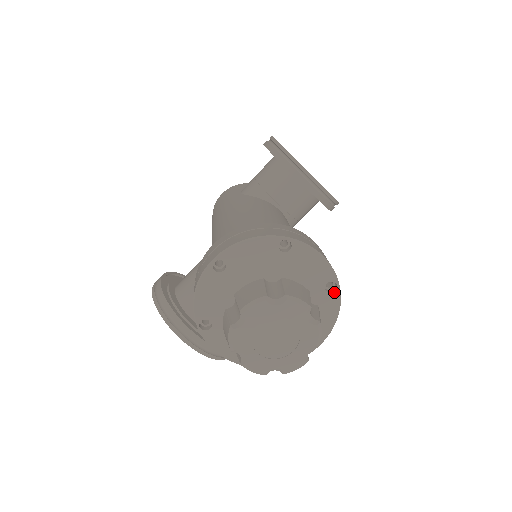
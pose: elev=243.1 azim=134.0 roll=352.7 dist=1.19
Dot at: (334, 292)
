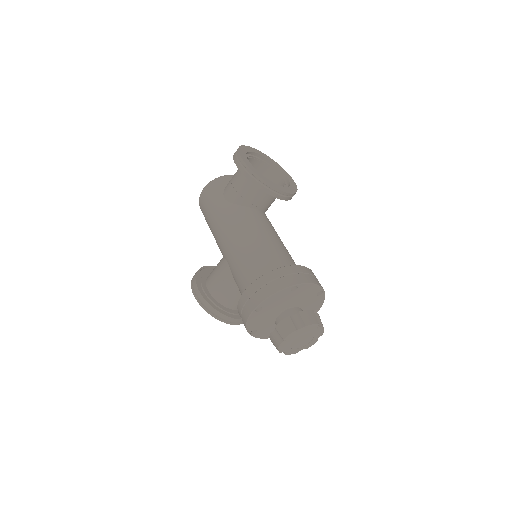
Dot at: (322, 294)
